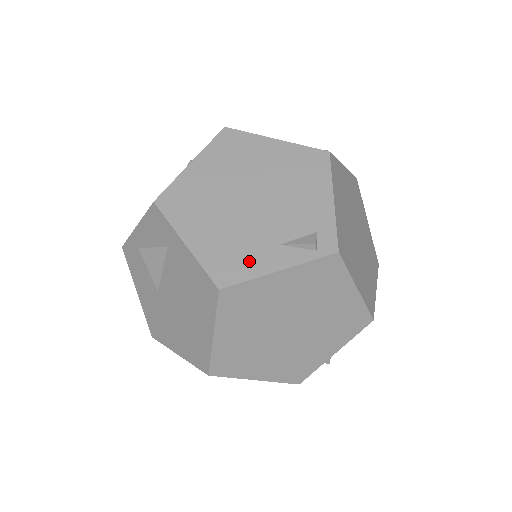
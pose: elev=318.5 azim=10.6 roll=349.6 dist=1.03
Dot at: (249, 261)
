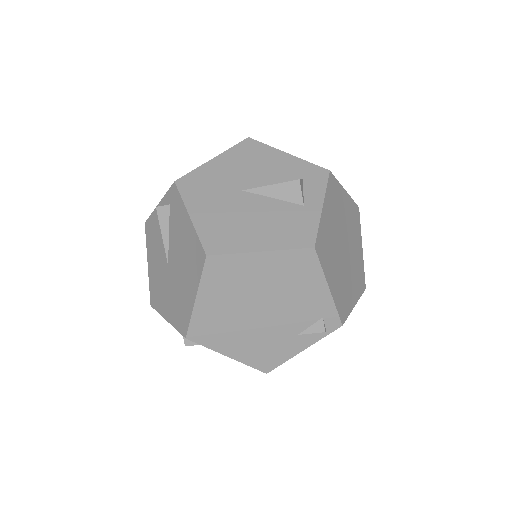
Dot at: (279, 352)
